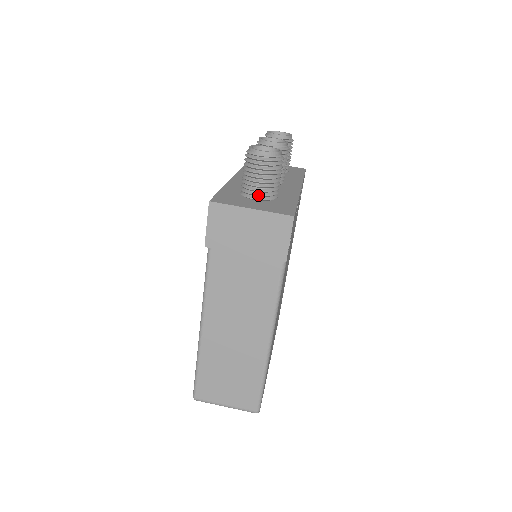
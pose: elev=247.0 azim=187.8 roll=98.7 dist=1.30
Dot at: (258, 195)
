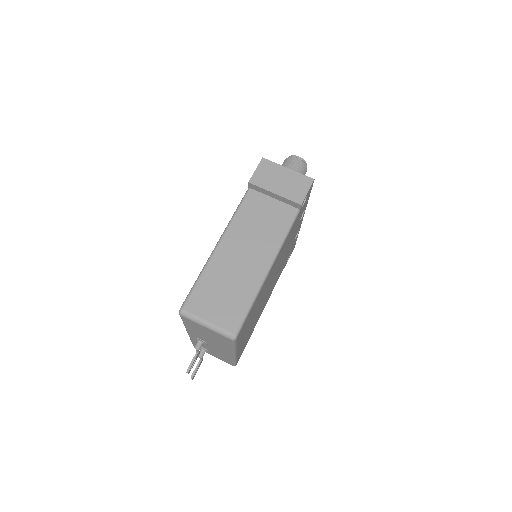
Dot at: occluded
